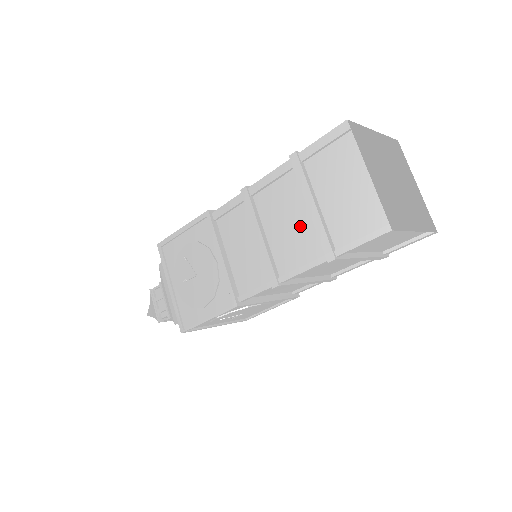
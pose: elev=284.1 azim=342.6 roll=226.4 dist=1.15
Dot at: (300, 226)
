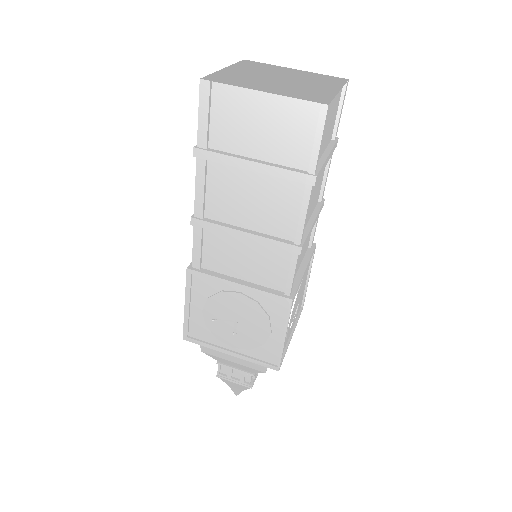
Dot at: (263, 191)
